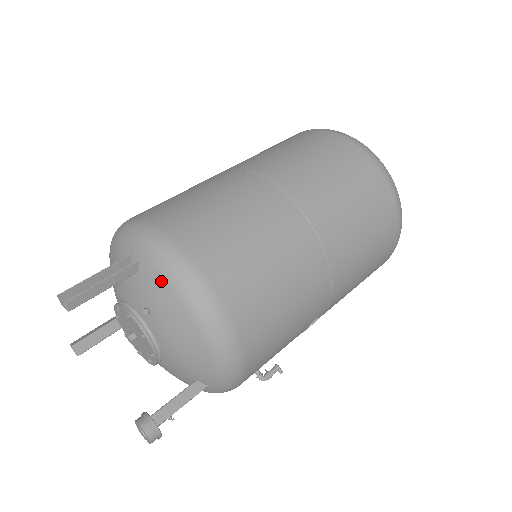
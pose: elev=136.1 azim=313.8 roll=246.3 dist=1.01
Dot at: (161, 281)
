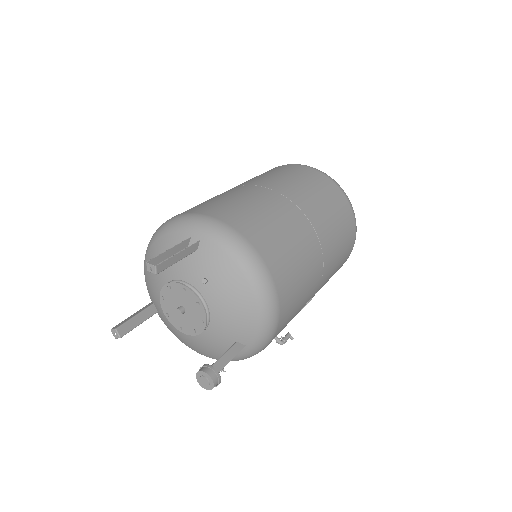
Dot at: (221, 254)
